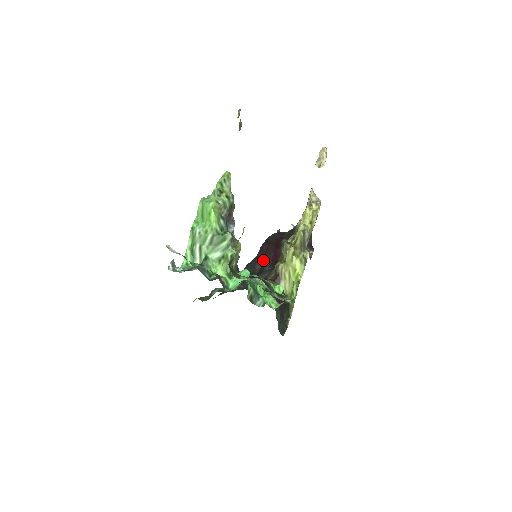
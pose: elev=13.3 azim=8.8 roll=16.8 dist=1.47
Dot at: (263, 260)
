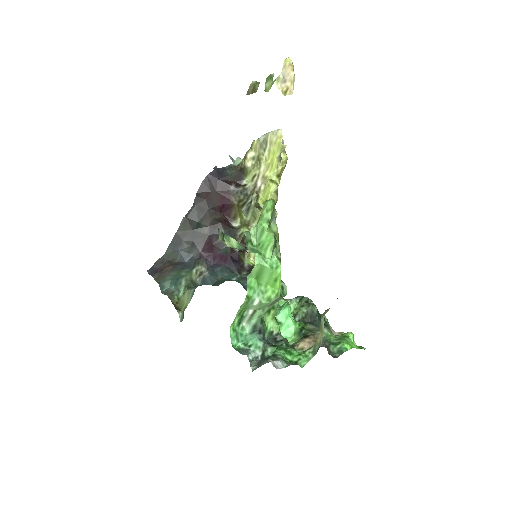
Dot at: (208, 214)
